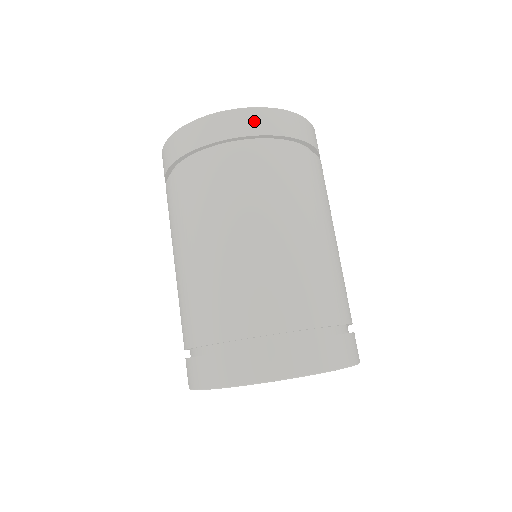
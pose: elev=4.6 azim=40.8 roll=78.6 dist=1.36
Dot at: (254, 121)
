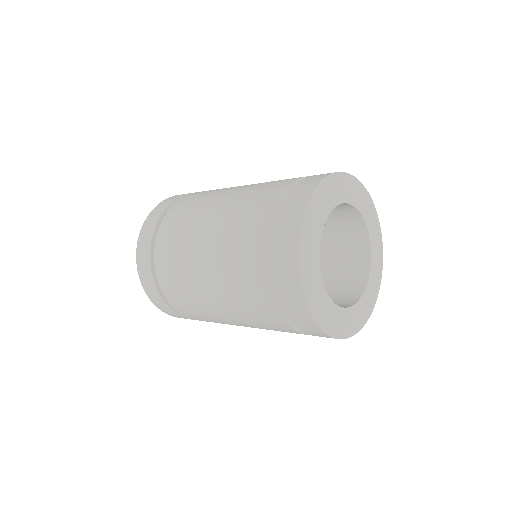
Dot at: occluded
